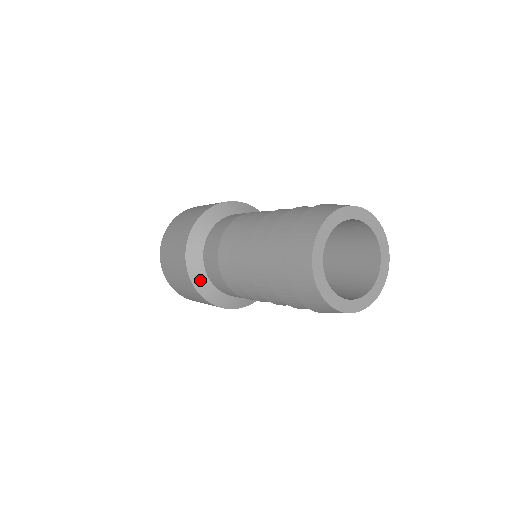
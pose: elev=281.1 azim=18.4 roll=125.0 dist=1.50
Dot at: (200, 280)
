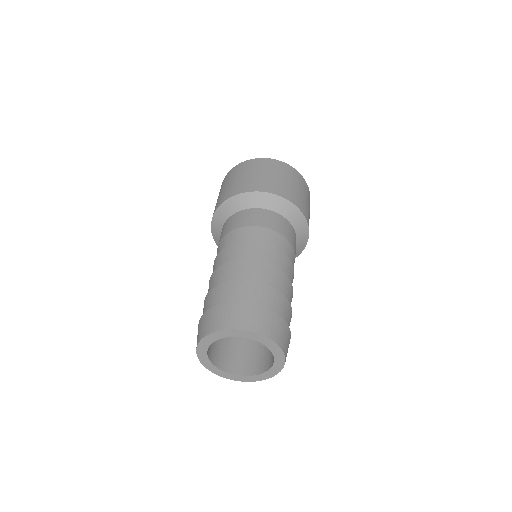
Dot at: (217, 237)
